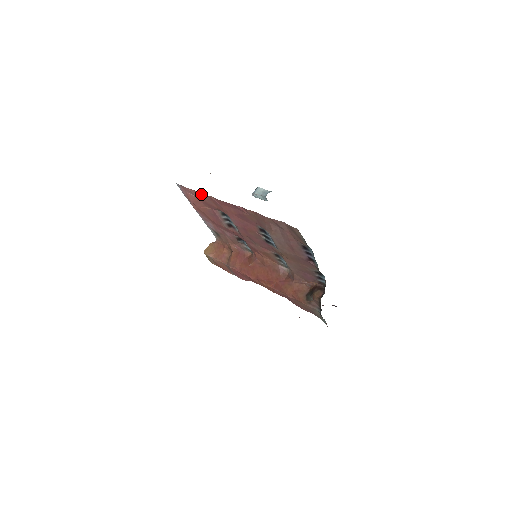
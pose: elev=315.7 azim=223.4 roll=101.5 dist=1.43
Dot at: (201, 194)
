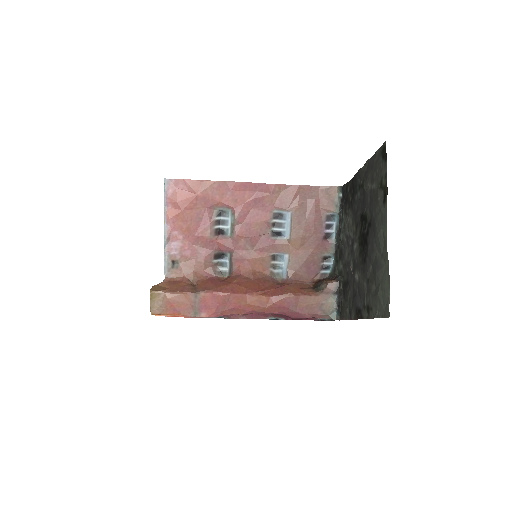
Dot at: (207, 183)
